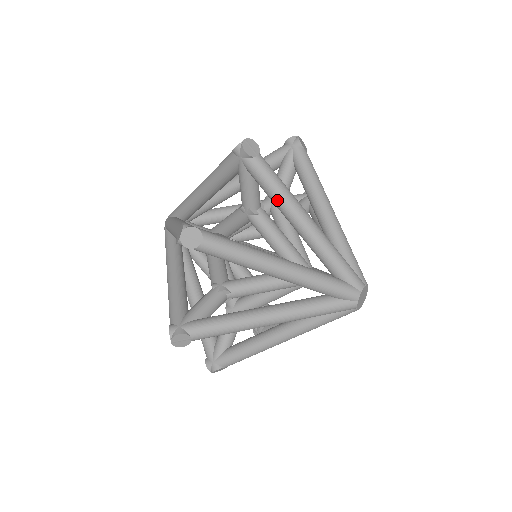
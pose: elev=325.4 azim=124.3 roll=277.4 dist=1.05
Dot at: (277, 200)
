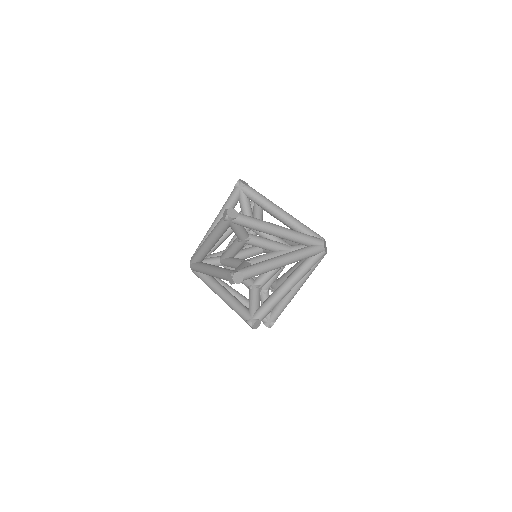
Dot at: (265, 204)
